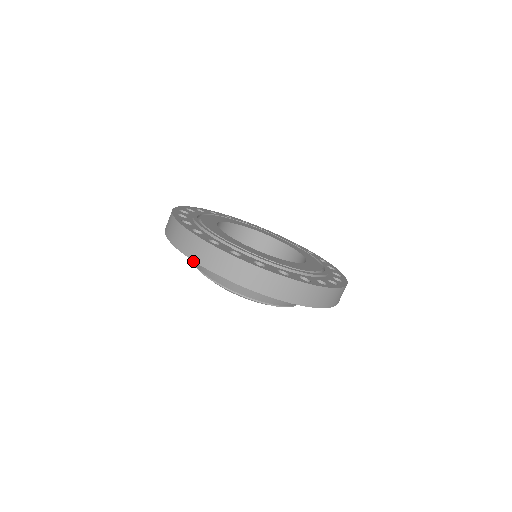
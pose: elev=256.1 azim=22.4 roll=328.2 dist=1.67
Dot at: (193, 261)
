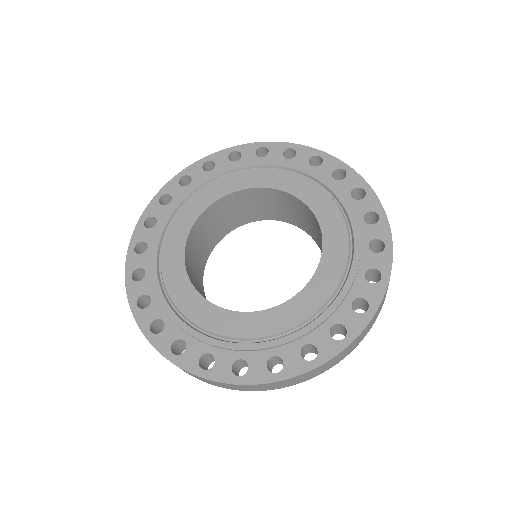
Dot at: occluded
